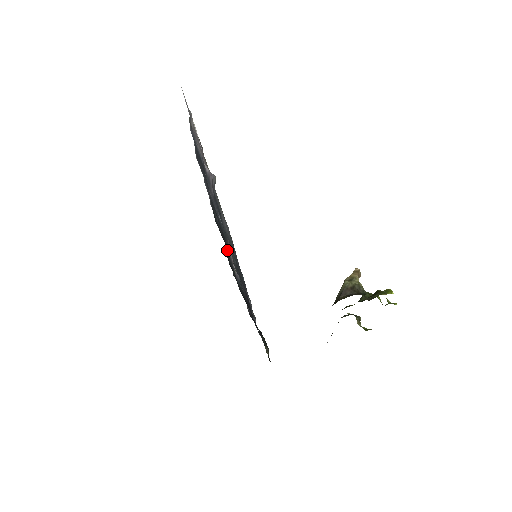
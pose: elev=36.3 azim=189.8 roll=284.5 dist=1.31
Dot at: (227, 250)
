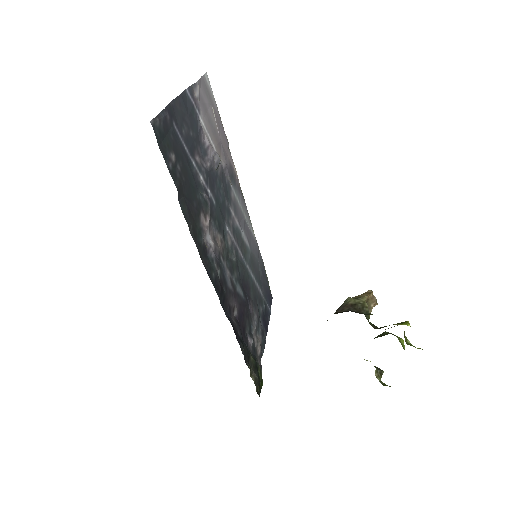
Dot at: (190, 205)
